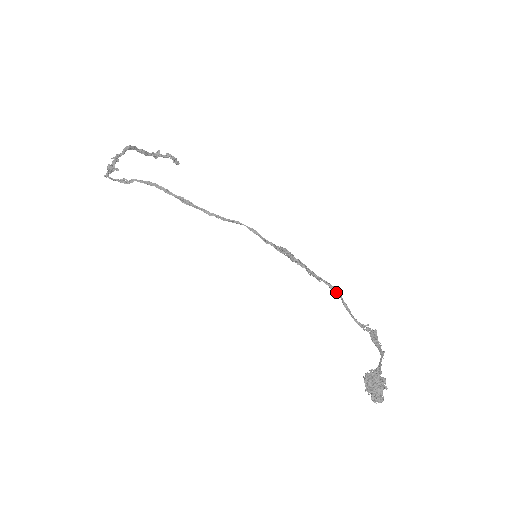
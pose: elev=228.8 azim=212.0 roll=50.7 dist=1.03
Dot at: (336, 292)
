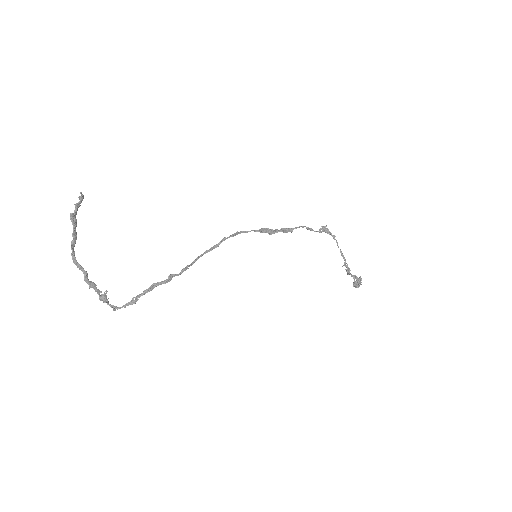
Dot at: occluded
